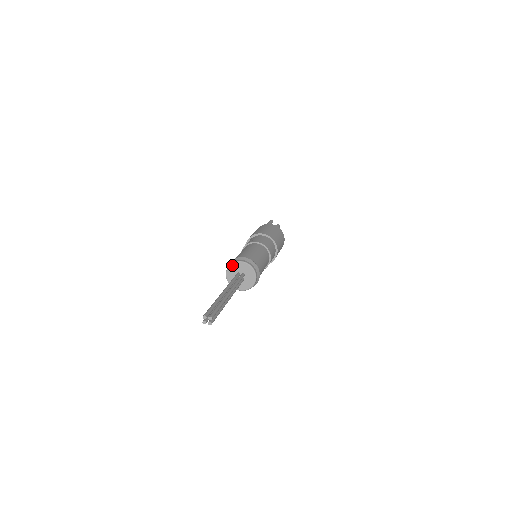
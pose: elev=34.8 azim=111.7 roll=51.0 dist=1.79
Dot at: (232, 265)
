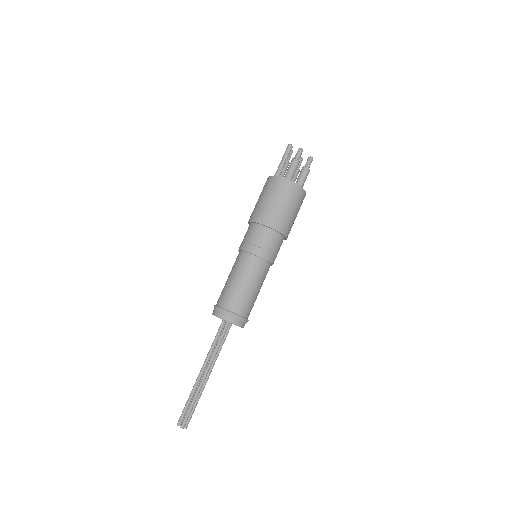
Dot at: (214, 315)
